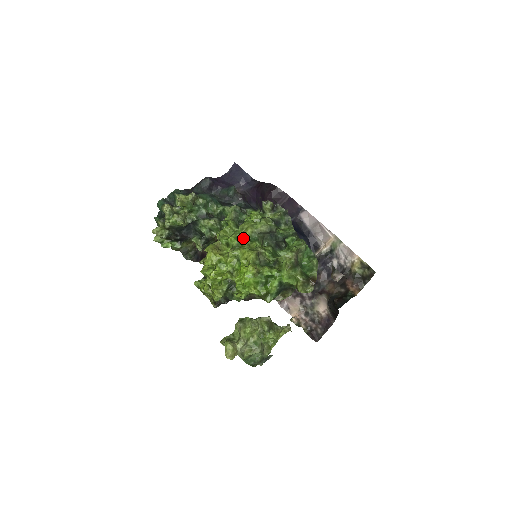
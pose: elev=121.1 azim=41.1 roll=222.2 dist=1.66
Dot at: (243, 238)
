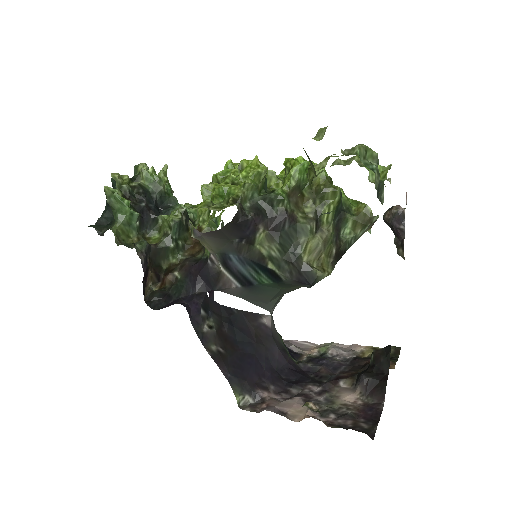
Dot at: occluded
